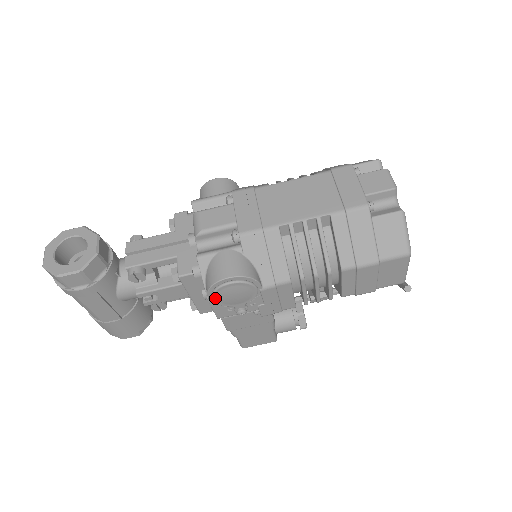
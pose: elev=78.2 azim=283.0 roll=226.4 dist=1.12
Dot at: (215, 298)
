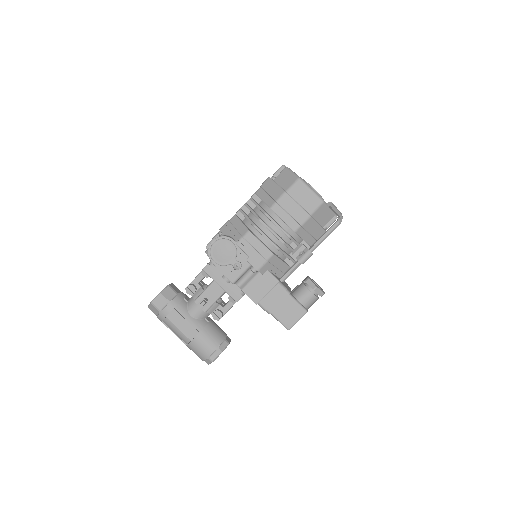
Dot at: (214, 260)
